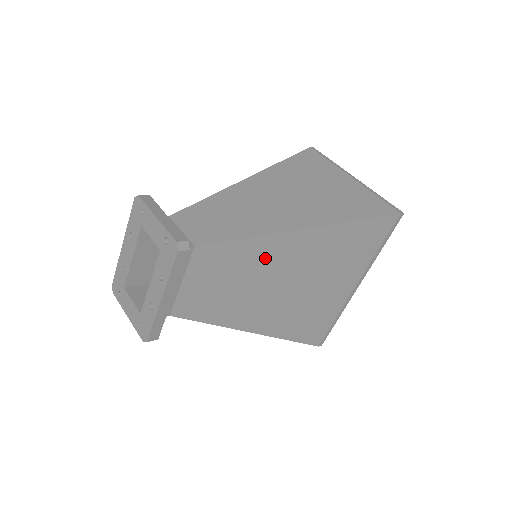
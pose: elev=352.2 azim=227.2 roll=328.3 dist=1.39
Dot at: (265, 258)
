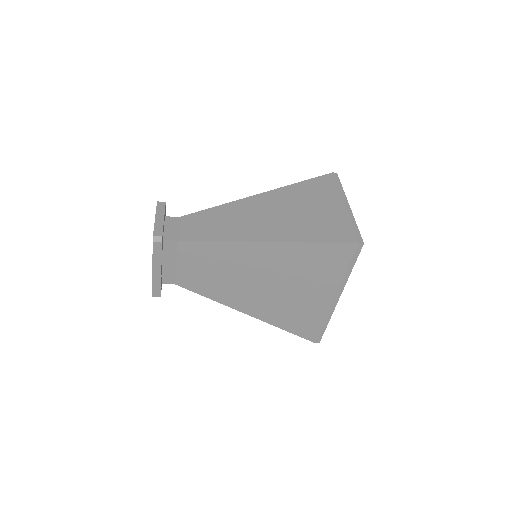
Dot at: (235, 258)
